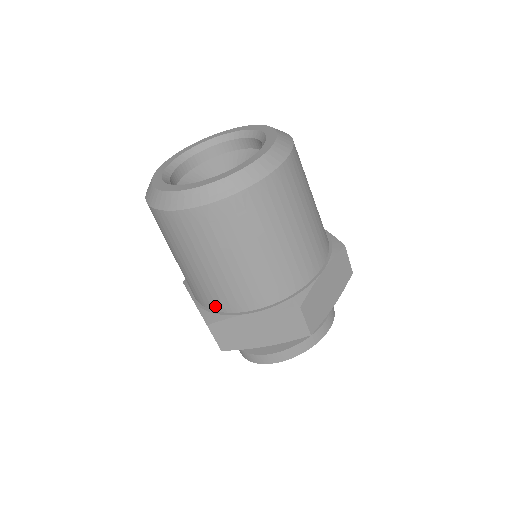
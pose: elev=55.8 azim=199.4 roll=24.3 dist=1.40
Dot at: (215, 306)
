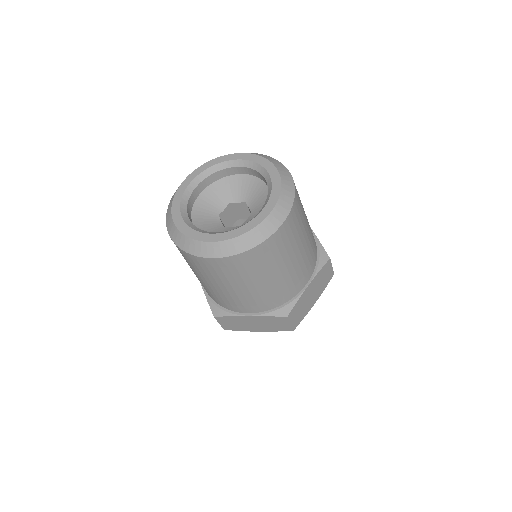
Dot at: (221, 304)
